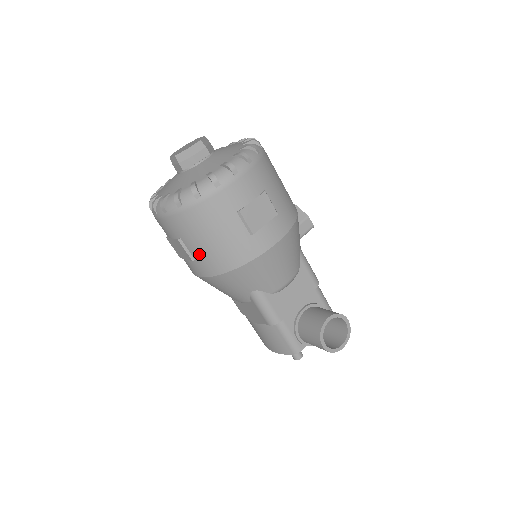
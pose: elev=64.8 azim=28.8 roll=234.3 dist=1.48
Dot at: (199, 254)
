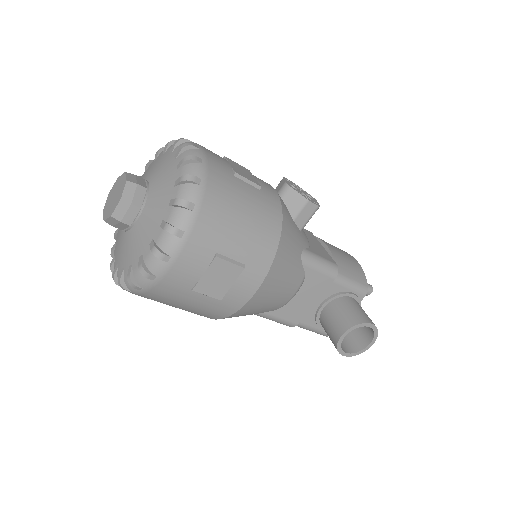
Dot at: occluded
